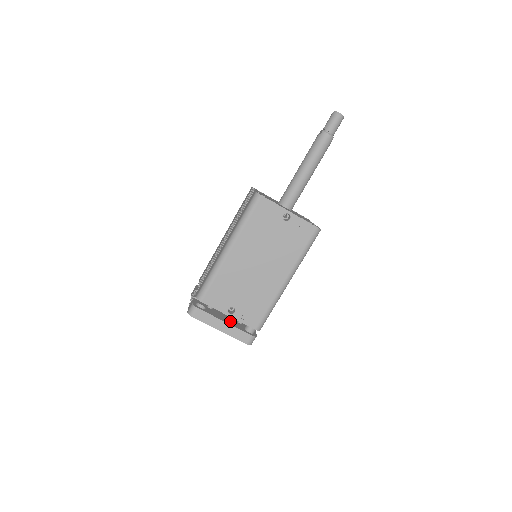
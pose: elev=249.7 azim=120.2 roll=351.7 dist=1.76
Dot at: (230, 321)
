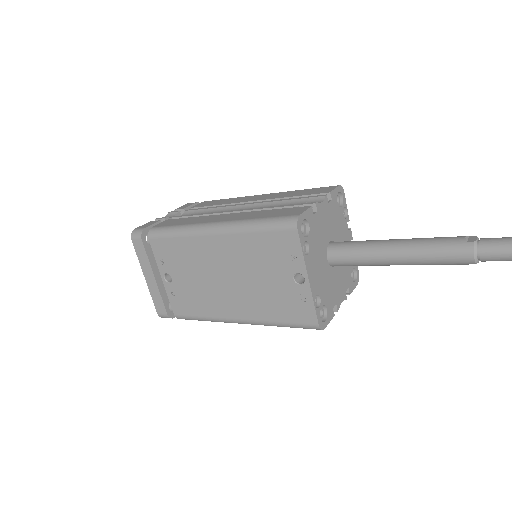
Dot at: occluded
